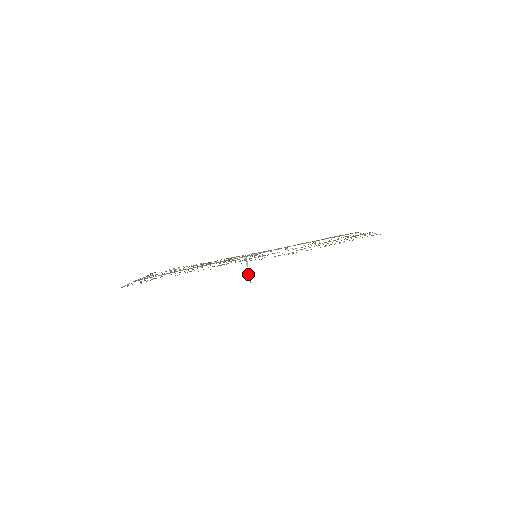
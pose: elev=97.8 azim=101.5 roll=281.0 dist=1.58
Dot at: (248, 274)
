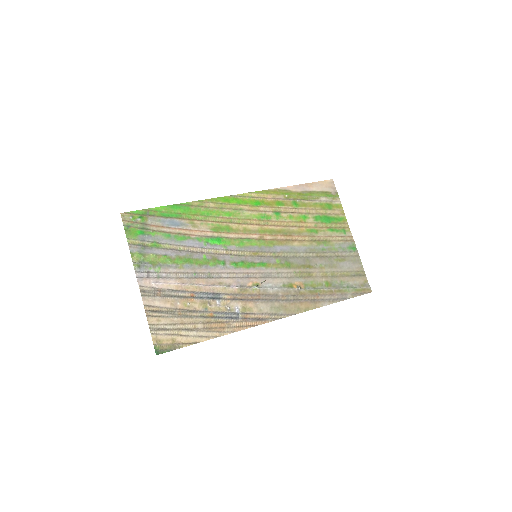
Dot at: (261, 283)
